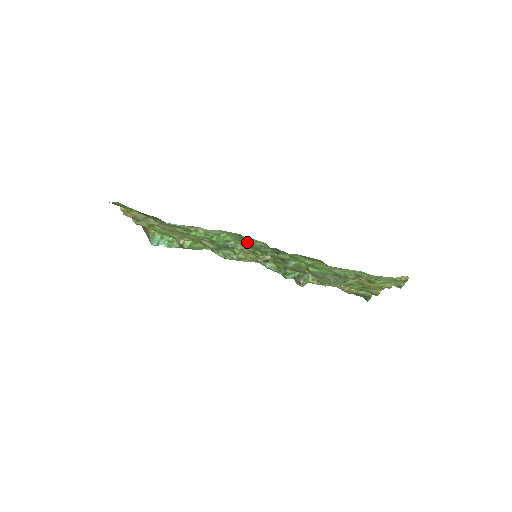
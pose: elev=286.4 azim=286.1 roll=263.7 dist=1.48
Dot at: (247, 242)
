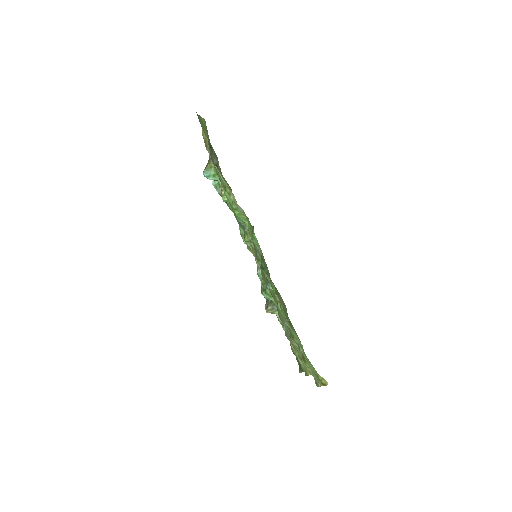
Dot at: (253, 238)
